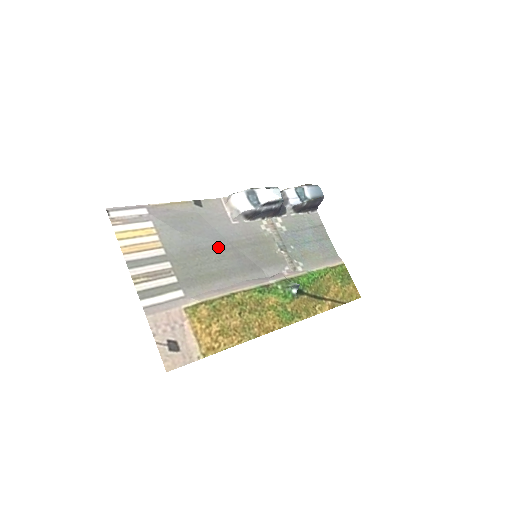
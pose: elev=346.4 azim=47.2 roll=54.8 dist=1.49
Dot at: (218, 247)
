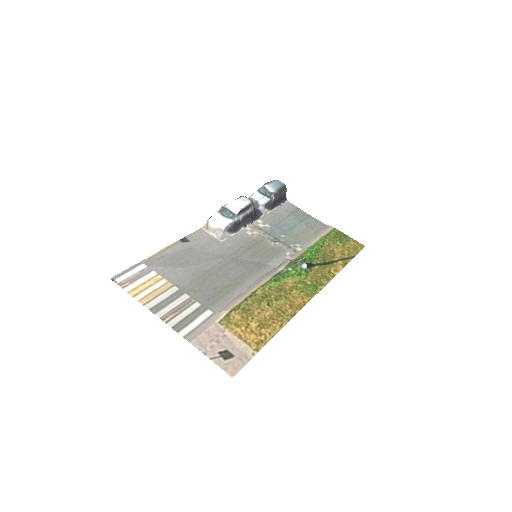
Dot at: (220, 264)
